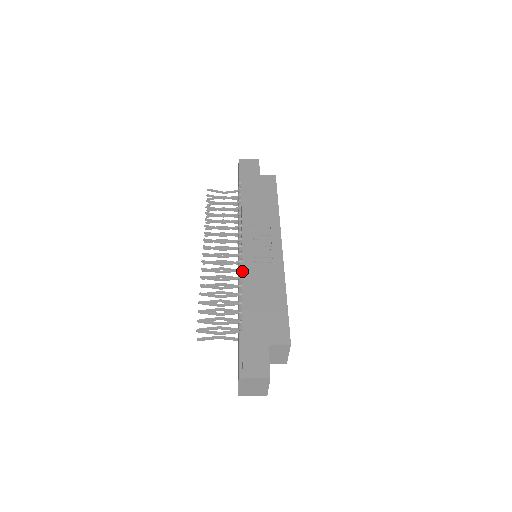
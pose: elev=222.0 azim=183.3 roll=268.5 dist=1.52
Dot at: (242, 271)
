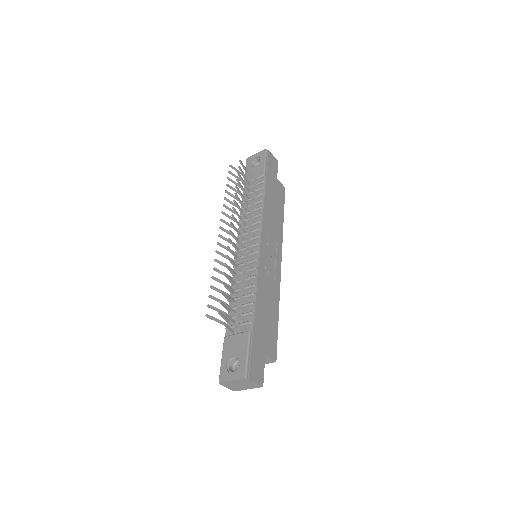
Dot at: (258, 272)
